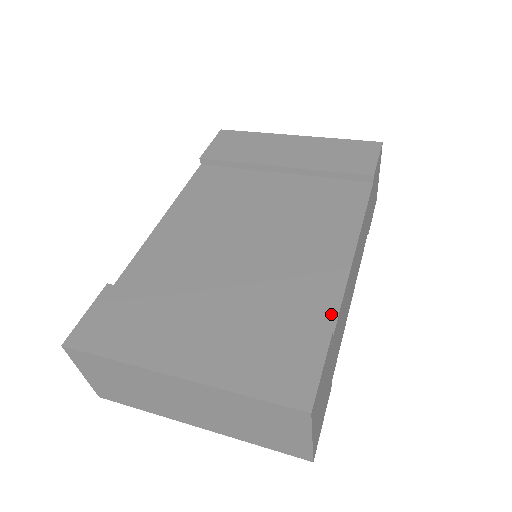
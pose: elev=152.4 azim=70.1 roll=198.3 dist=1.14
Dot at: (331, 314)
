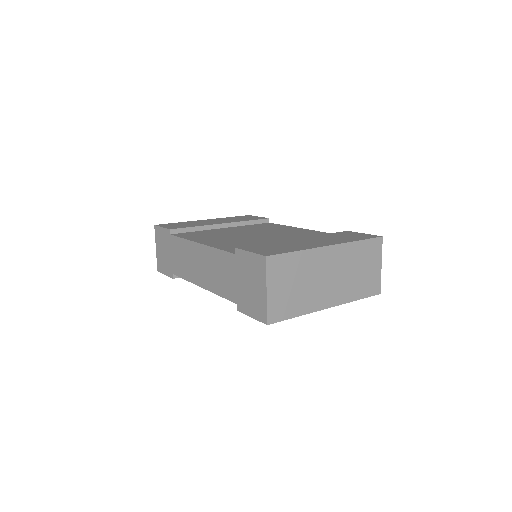
Dot at: occluded
